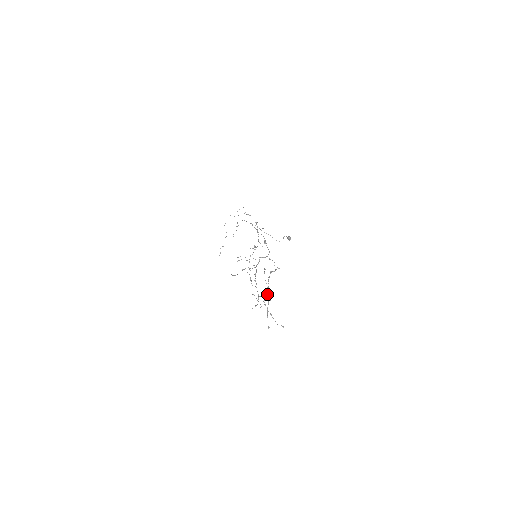
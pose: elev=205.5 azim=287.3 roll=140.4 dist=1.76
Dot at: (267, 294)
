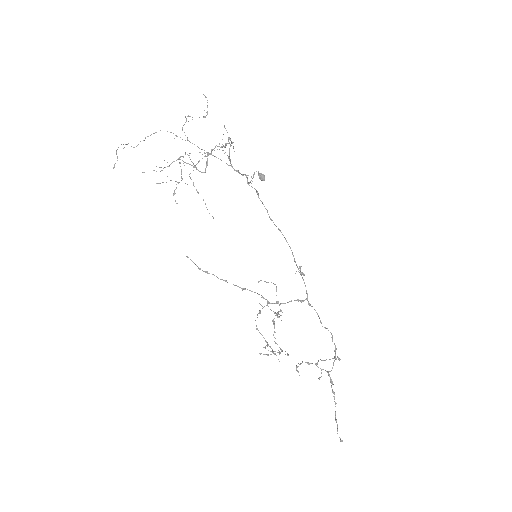
Dot at: occluded
